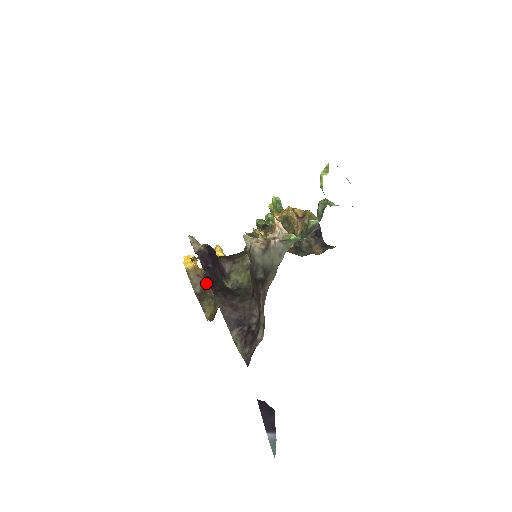
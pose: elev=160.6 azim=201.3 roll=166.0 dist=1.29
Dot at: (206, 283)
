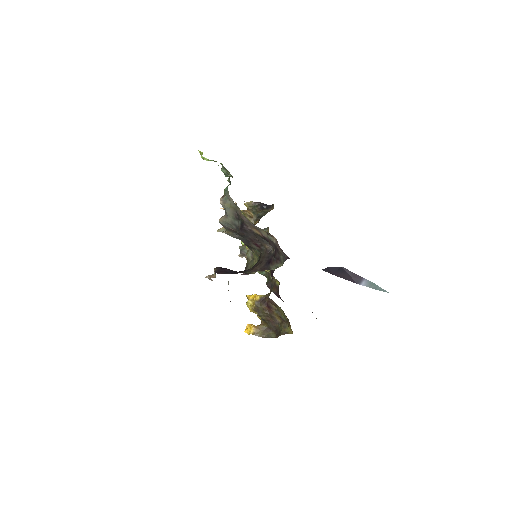
Dot at: (271, 324)
